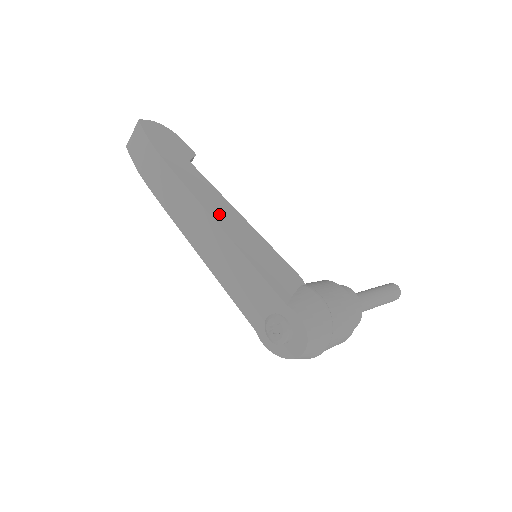
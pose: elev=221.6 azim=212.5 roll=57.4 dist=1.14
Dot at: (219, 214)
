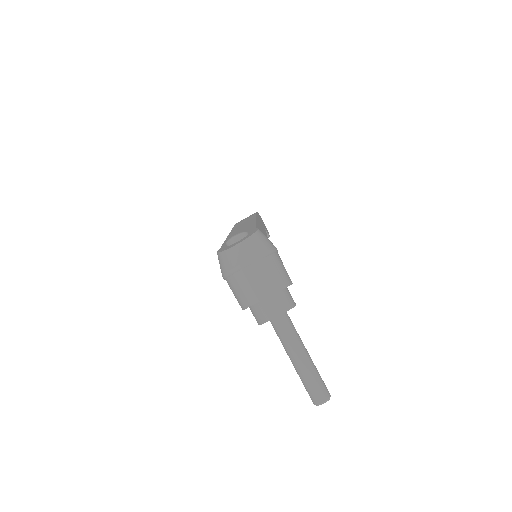
Dot at: (260, 224)
